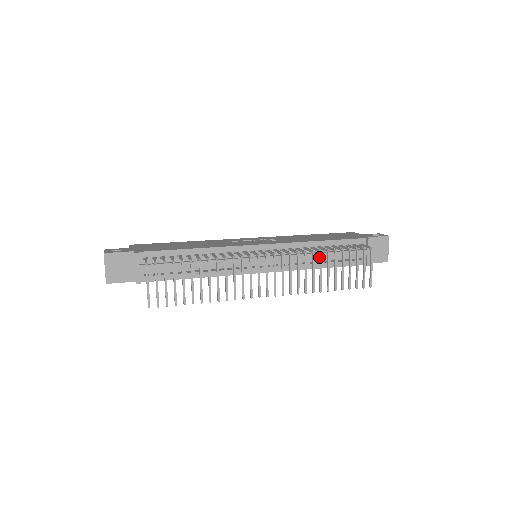
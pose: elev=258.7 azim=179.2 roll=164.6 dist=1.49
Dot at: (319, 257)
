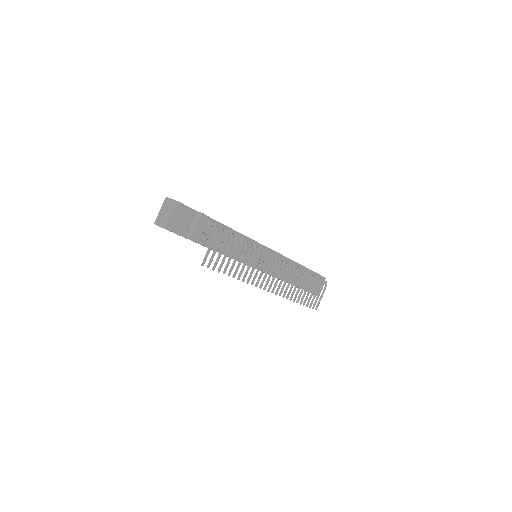
Dot at: (294, 275)
